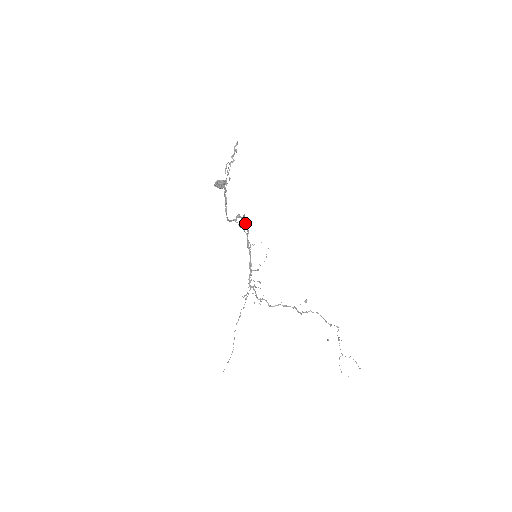
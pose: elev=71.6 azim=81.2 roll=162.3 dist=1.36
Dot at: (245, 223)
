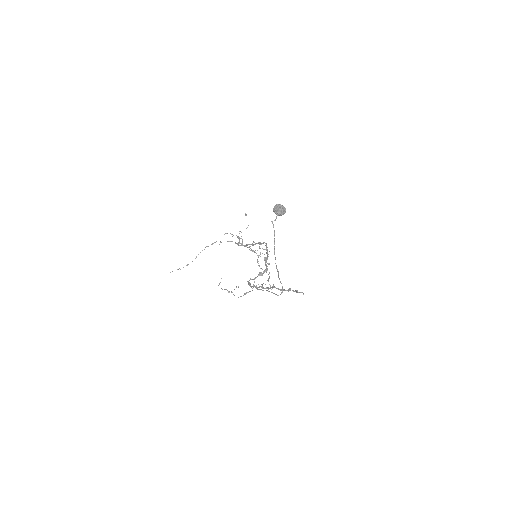
Dot at: (267, 253)
